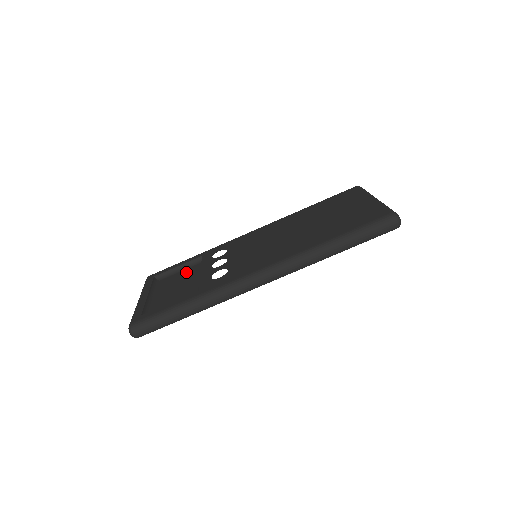
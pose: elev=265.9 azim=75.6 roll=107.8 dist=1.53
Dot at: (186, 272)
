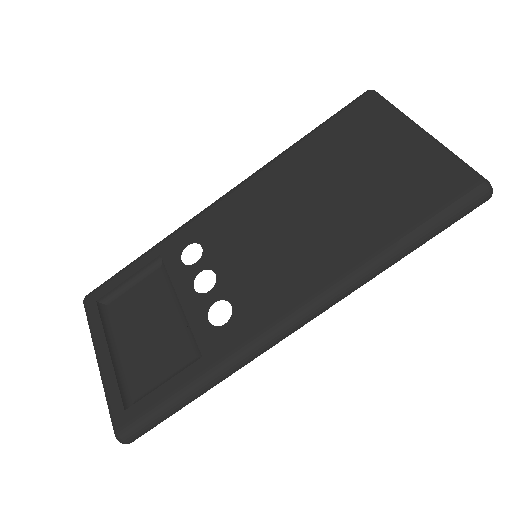
Dot at: (147, 289)
